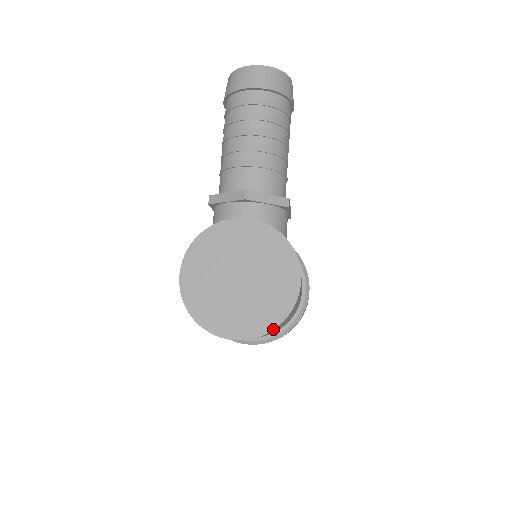
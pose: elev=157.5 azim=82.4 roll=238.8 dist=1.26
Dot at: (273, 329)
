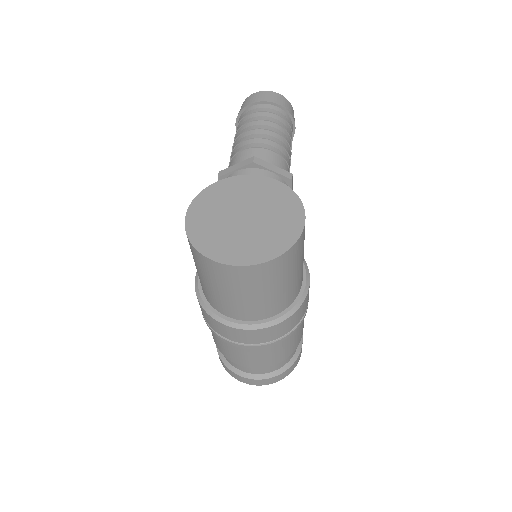
Dot at: (277, 256)
